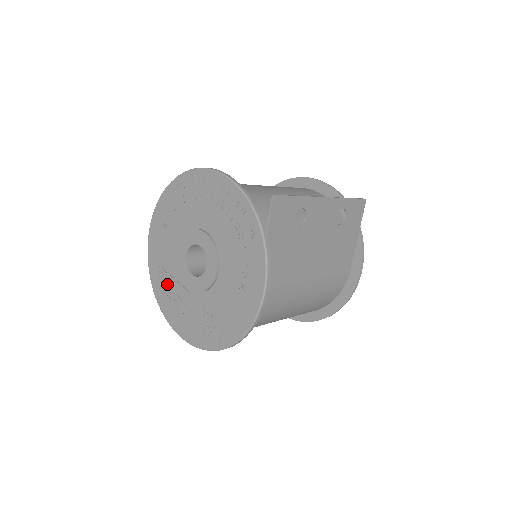
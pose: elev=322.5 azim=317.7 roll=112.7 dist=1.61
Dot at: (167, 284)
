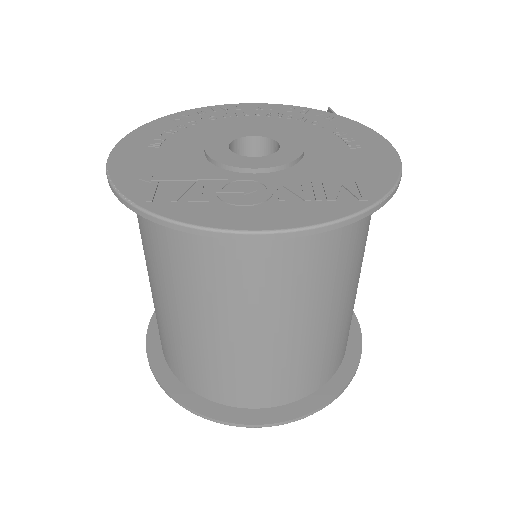
Dot at: (188, 186)
